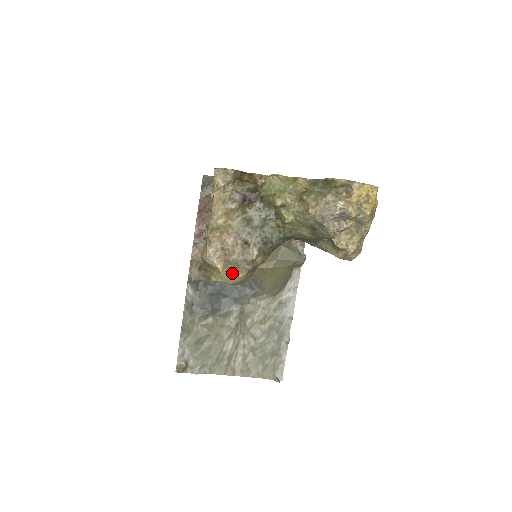
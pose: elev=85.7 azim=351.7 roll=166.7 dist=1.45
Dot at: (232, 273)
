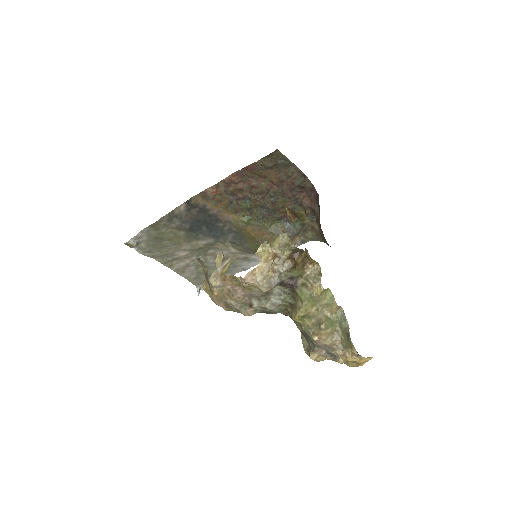
Dot at: (221, 304)
